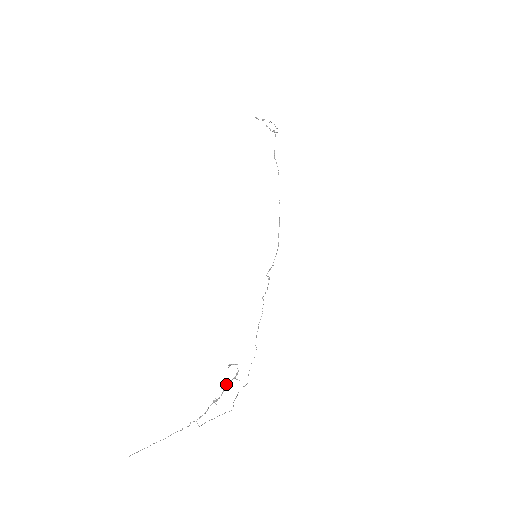
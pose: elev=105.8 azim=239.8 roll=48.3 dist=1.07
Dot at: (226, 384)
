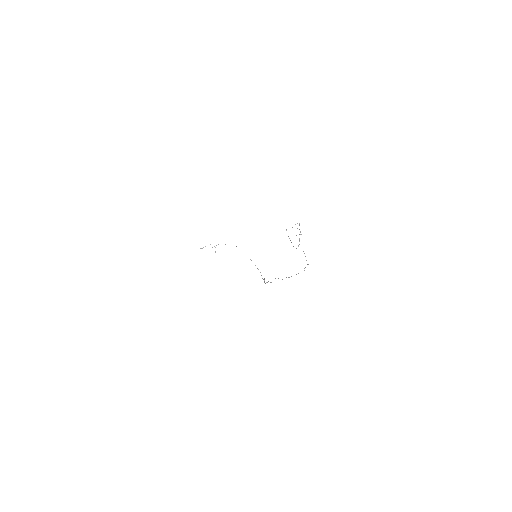
Dot at: occluded
